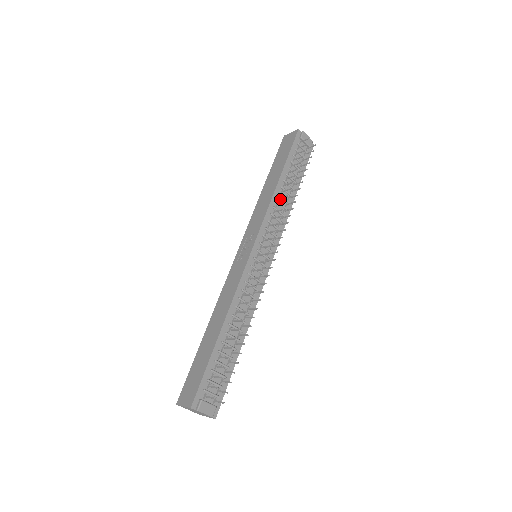
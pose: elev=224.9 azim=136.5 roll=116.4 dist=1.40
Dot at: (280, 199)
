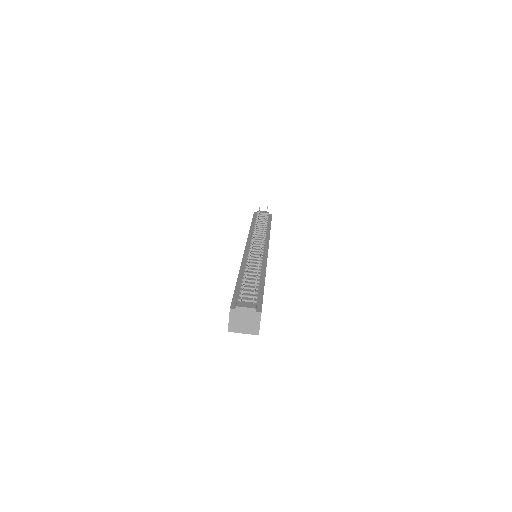
Dot at: (257, 231)
